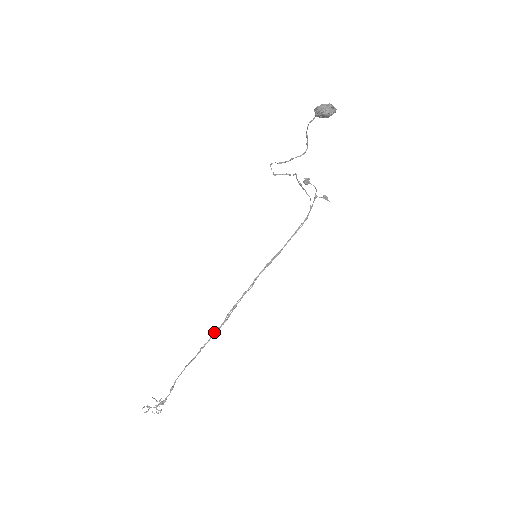
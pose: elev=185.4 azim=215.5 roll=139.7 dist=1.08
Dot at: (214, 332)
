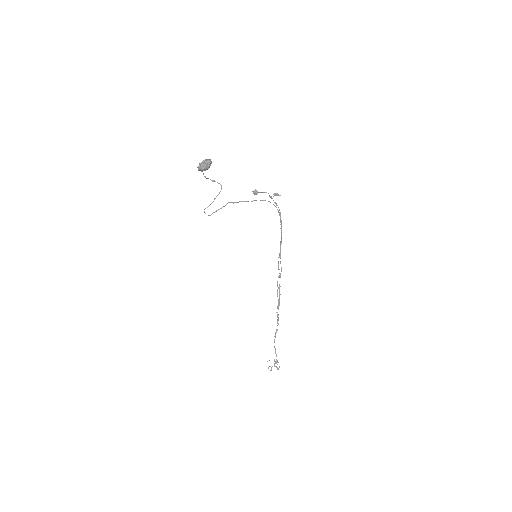
Dot at: occluded
